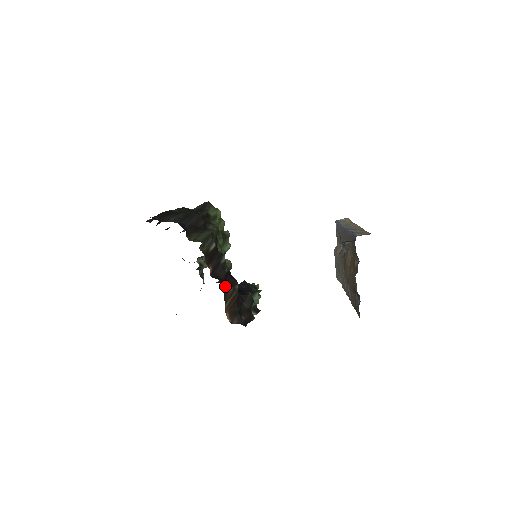
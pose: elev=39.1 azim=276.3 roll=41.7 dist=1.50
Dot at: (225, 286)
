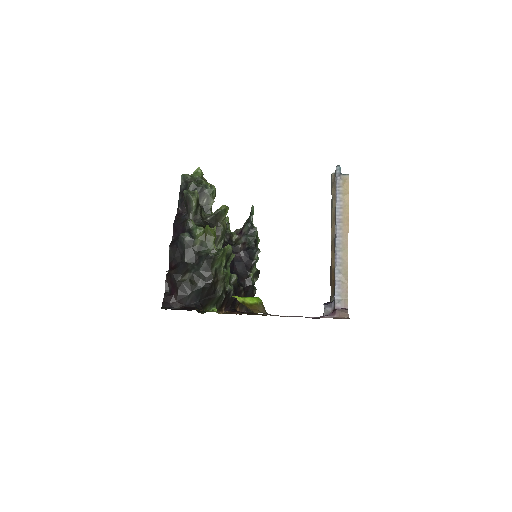
Dot at: (235, 303)
